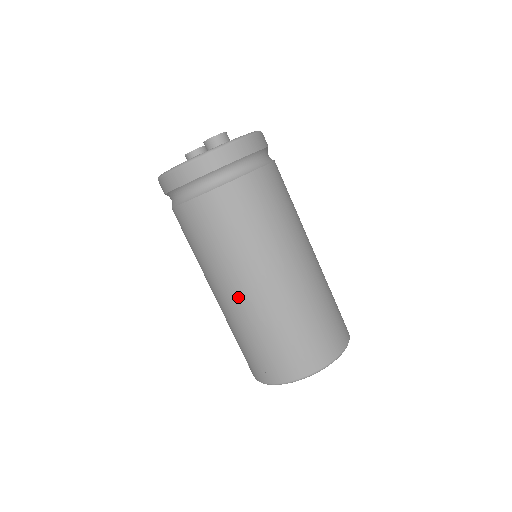
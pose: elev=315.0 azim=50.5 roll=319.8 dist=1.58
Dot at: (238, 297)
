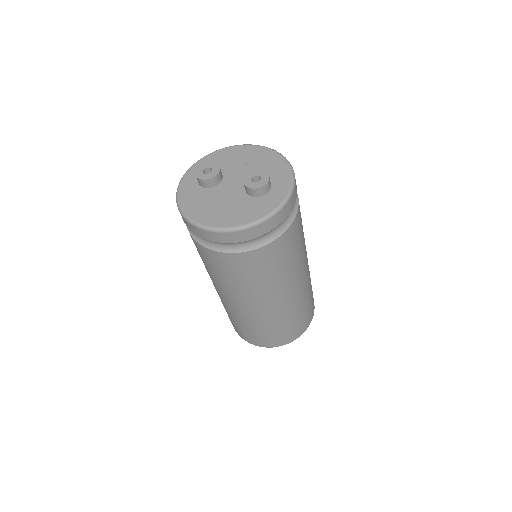
Dot at: (264, 308)
